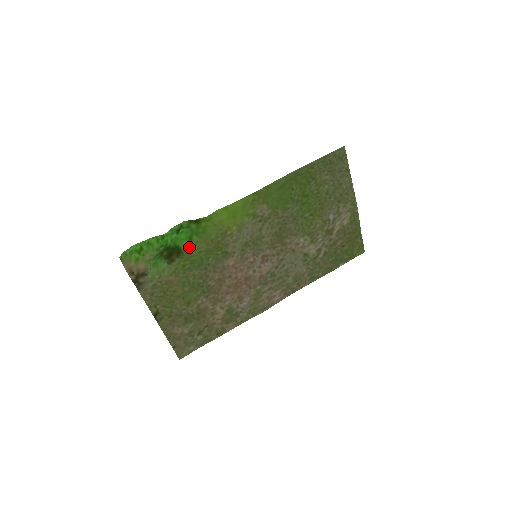
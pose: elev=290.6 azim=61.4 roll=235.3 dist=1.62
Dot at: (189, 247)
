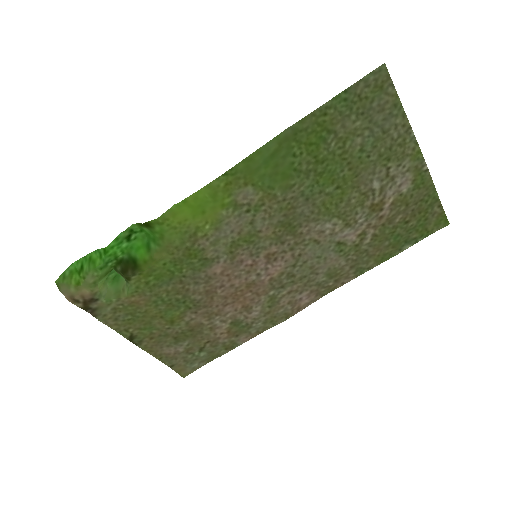
Dot at: (148, 258)
